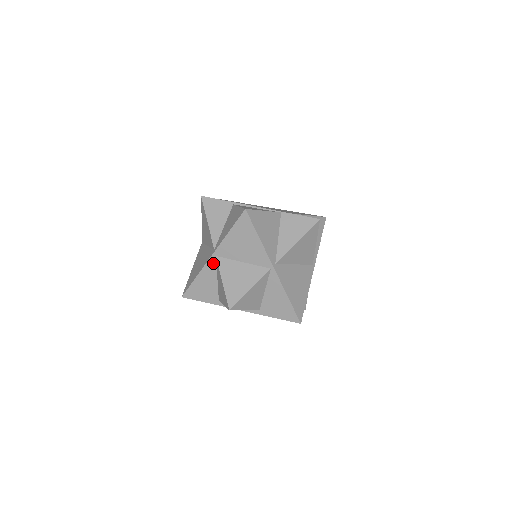
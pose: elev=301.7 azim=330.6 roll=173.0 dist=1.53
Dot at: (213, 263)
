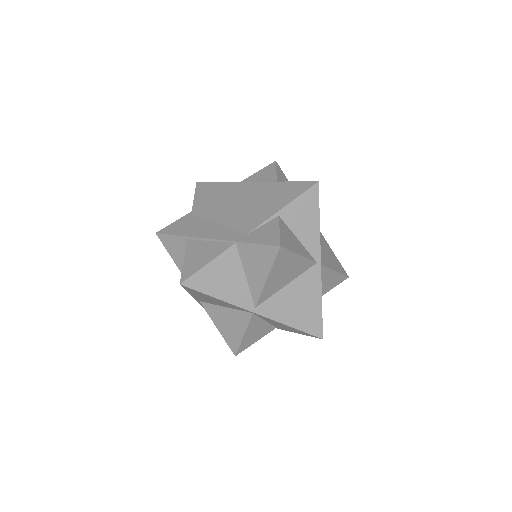
Dot at: occluded
